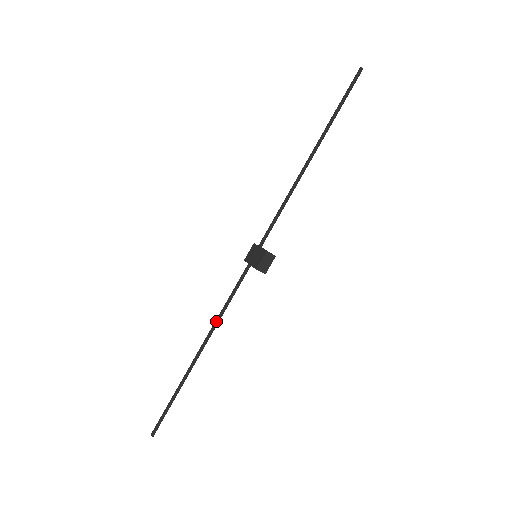
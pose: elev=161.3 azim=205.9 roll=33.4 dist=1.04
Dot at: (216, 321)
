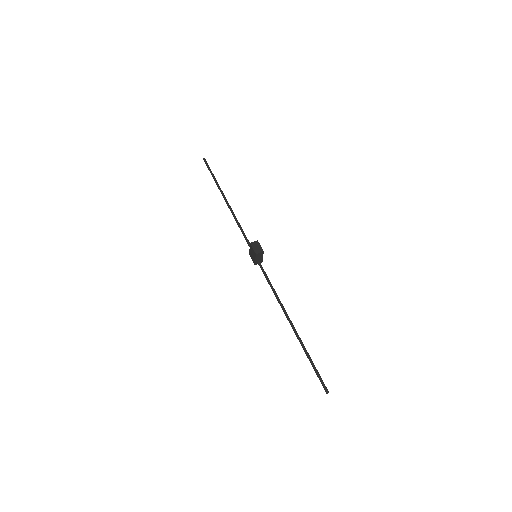
Dot at: (278, 301)
